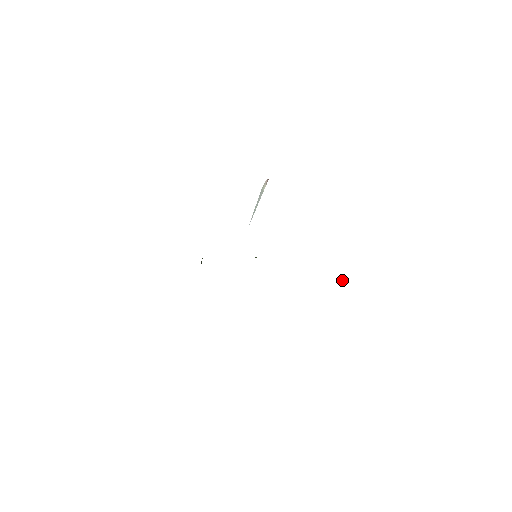
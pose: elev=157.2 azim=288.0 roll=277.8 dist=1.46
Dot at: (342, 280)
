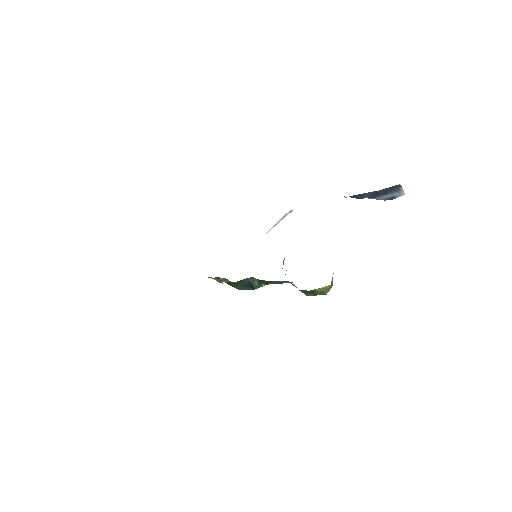
Dot at: occluded
